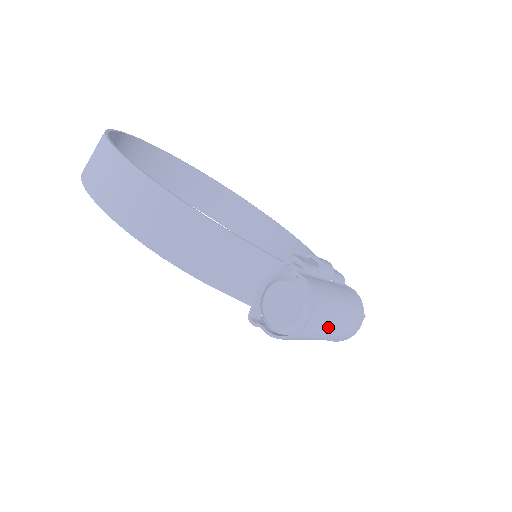
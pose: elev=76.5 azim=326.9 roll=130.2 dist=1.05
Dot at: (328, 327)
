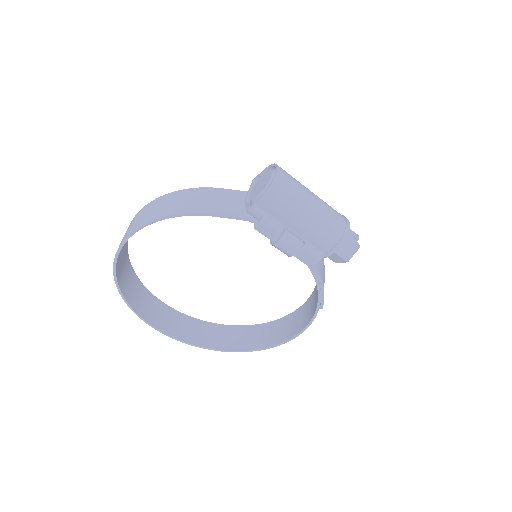
Dot at: (305, 191)
